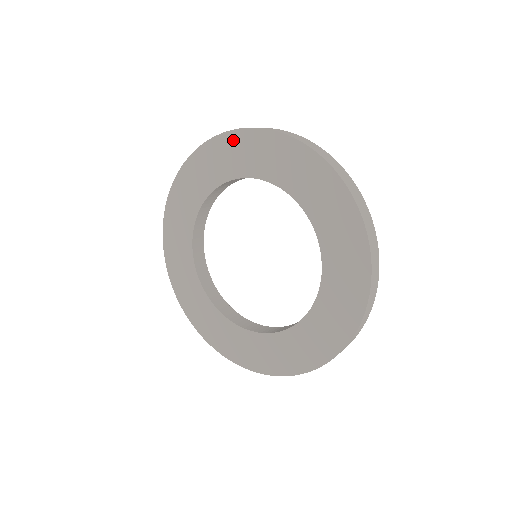
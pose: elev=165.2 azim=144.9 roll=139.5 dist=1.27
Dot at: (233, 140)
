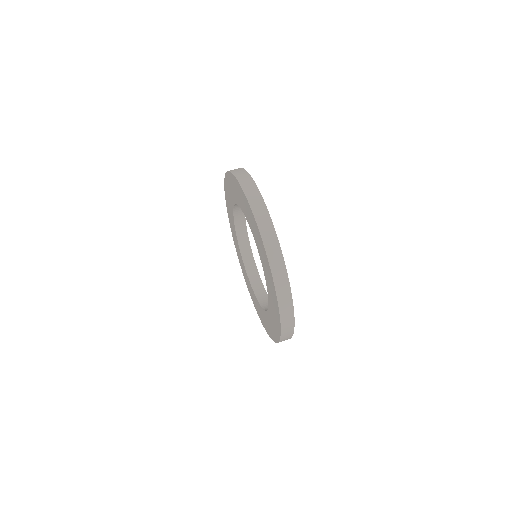
Dot at: (269, 270)
